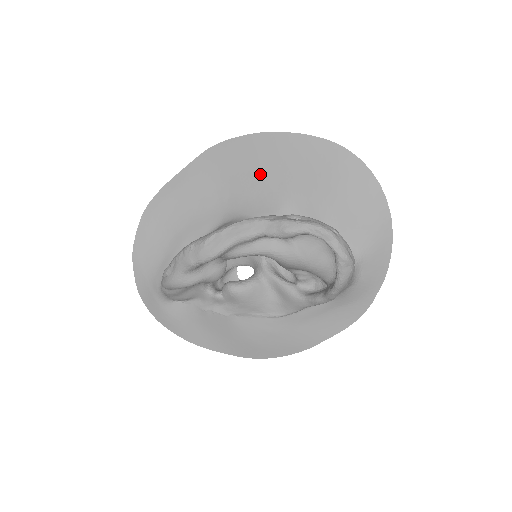
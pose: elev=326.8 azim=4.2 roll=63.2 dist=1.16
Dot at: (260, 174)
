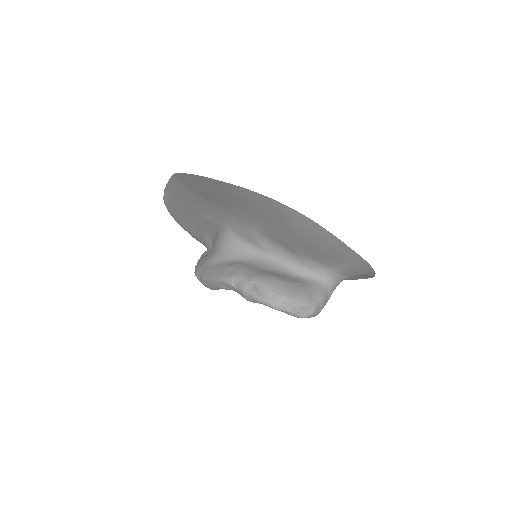
Dot at: (225, 203)
